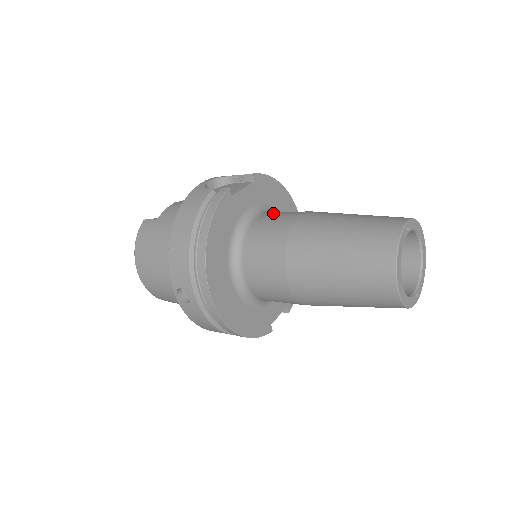
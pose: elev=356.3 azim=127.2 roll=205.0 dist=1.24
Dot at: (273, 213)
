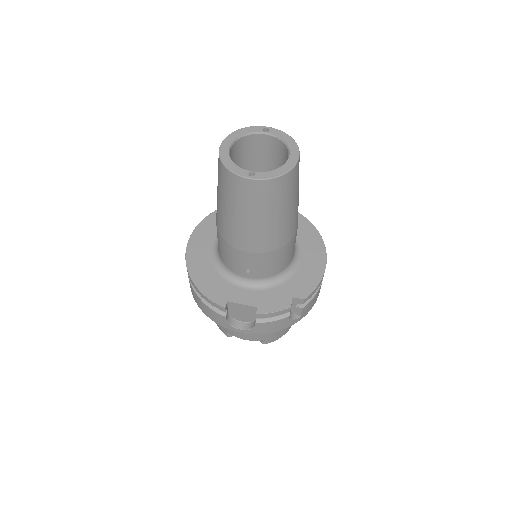
Dot at: occluded
